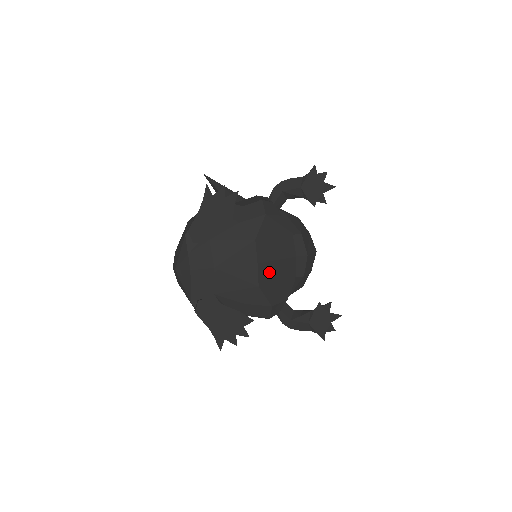
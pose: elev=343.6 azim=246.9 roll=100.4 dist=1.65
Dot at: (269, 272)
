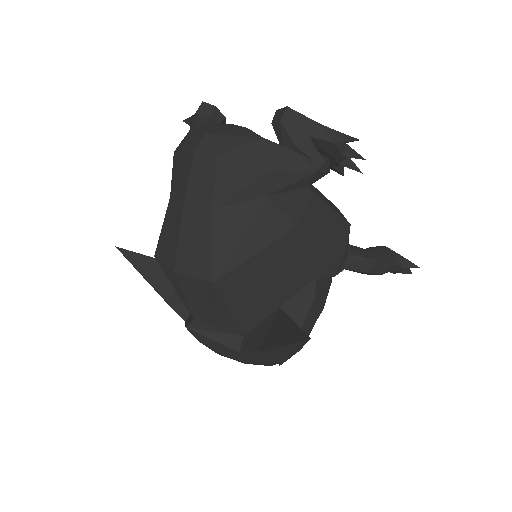
Dot at: occluded
